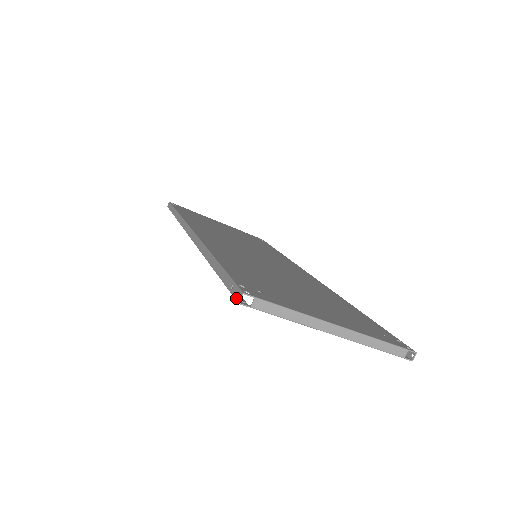
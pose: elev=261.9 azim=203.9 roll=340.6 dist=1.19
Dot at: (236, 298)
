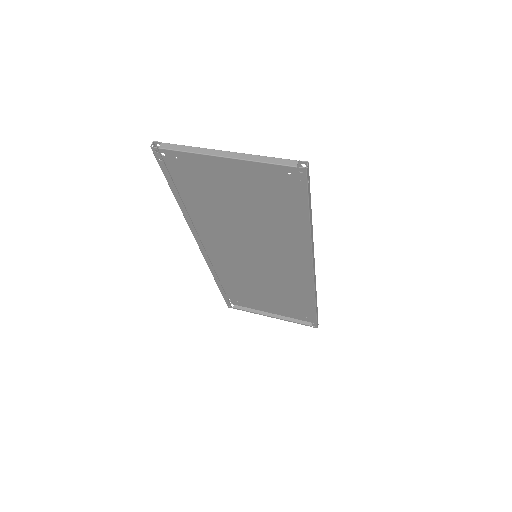
Dot at: (152, 150)
